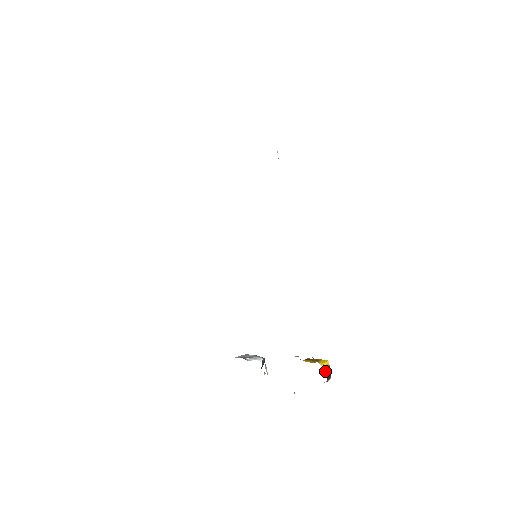
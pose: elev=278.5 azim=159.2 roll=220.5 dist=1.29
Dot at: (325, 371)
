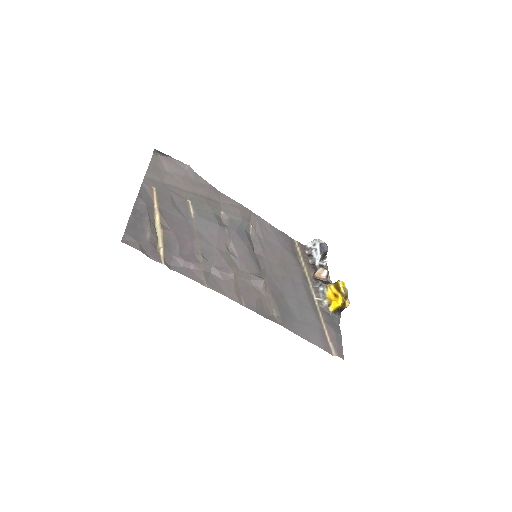
Dot at: (336, 311)
